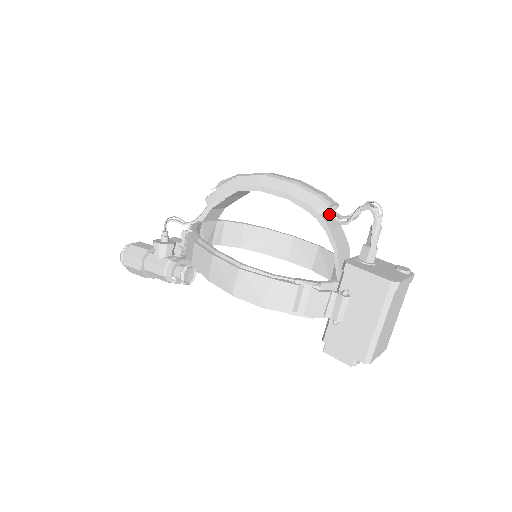
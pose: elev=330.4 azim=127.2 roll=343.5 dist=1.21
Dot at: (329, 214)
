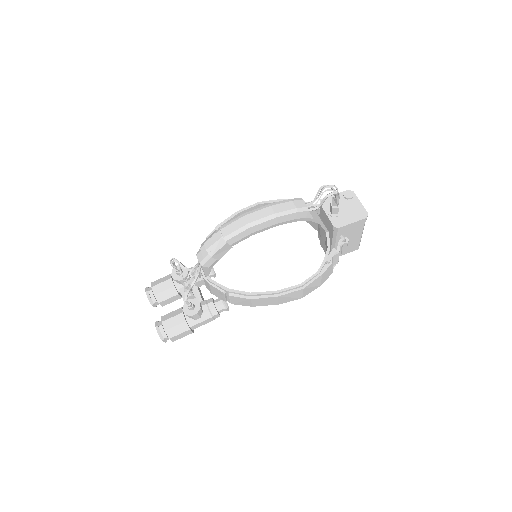
Dot at: occluded
